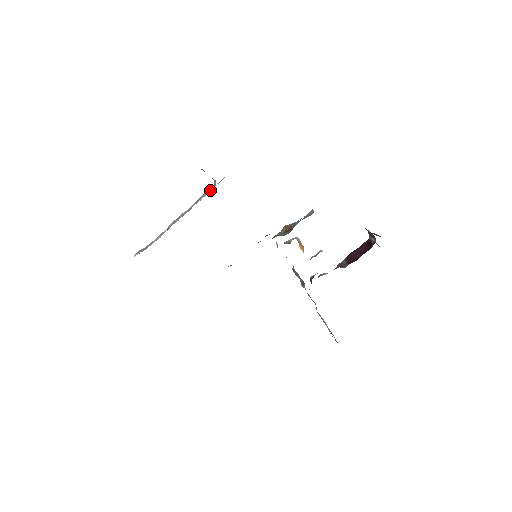
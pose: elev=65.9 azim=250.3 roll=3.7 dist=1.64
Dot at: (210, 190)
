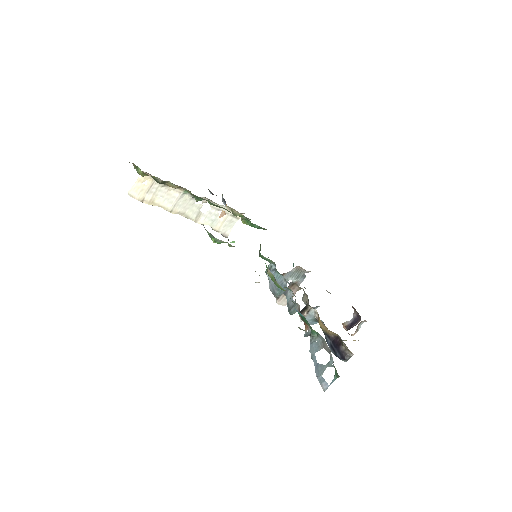
Dot at: (226, 216)
